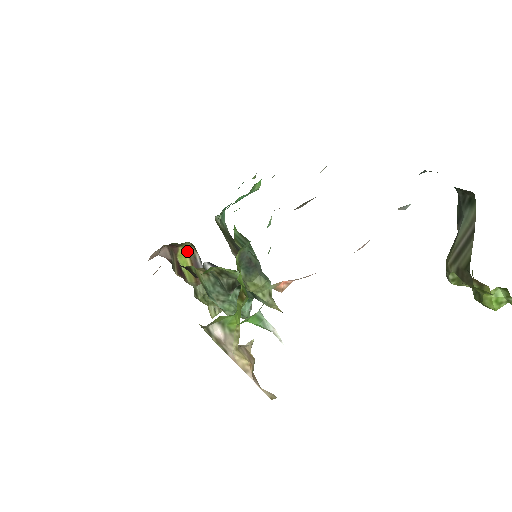
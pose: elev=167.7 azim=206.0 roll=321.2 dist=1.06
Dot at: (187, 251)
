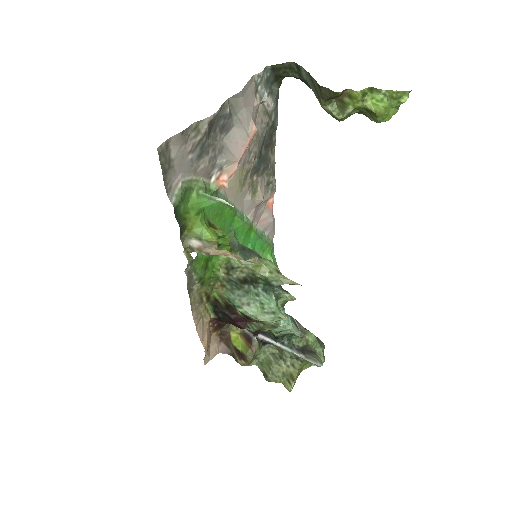
Dot at: (237, 332)
